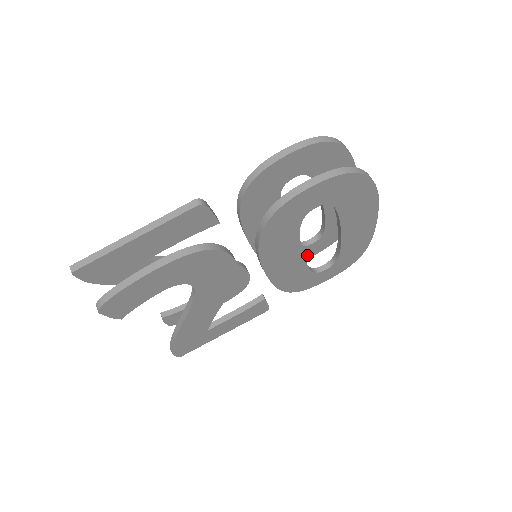
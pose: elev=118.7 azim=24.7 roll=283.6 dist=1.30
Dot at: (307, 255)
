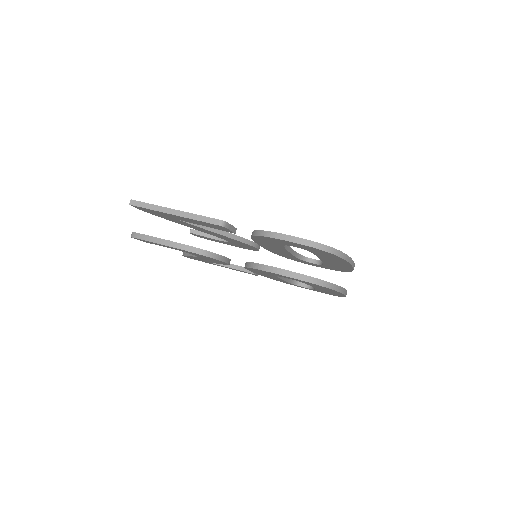
Dot at: occluded
